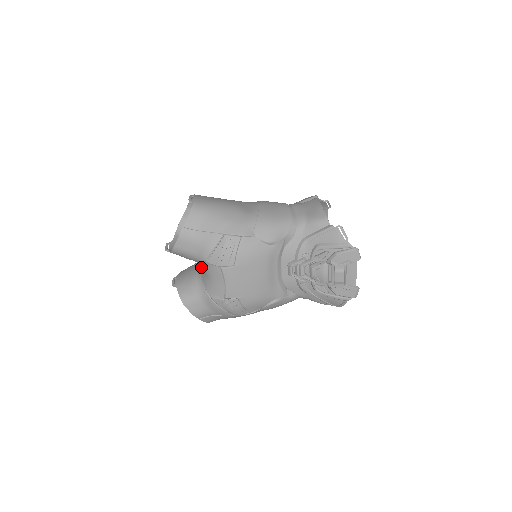
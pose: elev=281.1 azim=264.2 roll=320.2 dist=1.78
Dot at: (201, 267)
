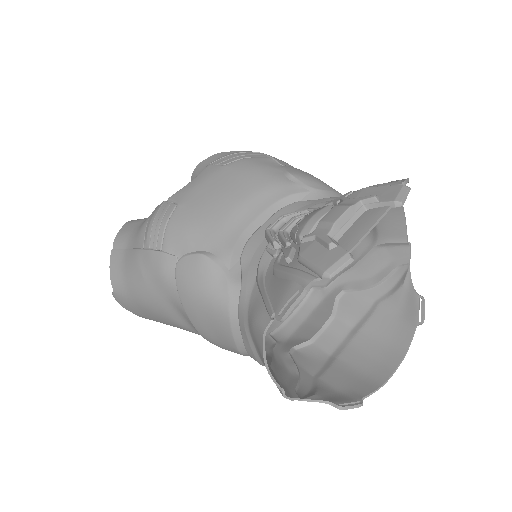
Dot at: occluded
